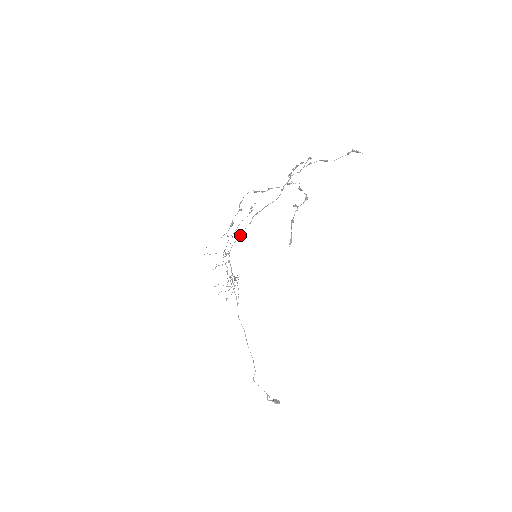
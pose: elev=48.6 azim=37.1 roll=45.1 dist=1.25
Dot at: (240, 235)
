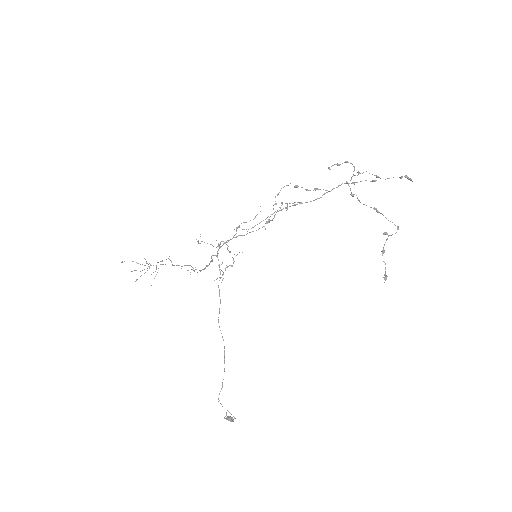
Dot at: occluded
